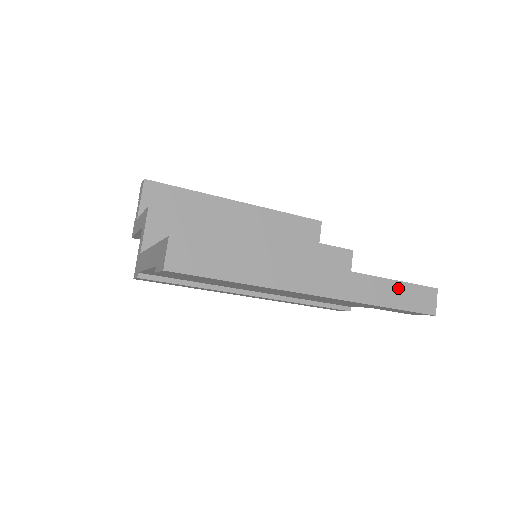
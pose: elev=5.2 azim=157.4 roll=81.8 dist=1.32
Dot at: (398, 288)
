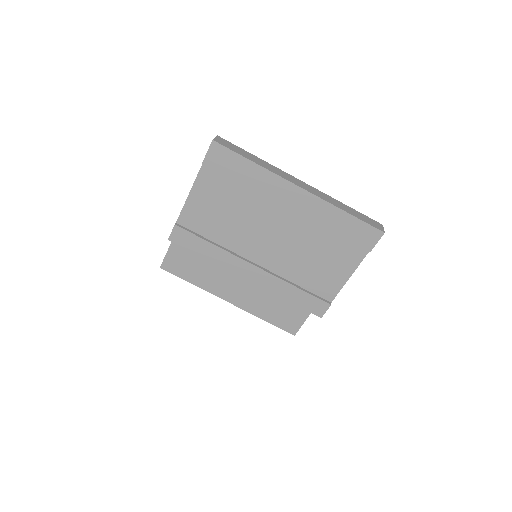
Dot at: (354, 211)
